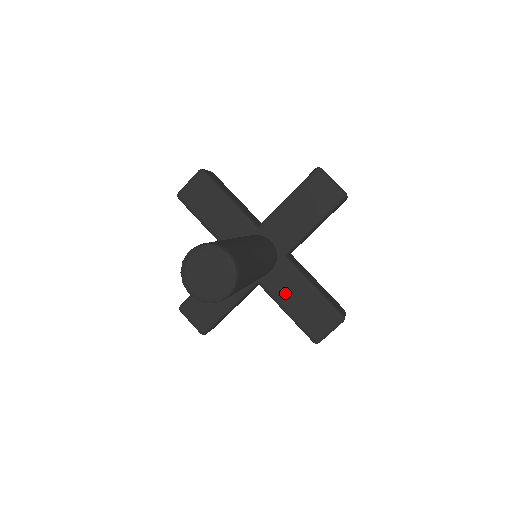
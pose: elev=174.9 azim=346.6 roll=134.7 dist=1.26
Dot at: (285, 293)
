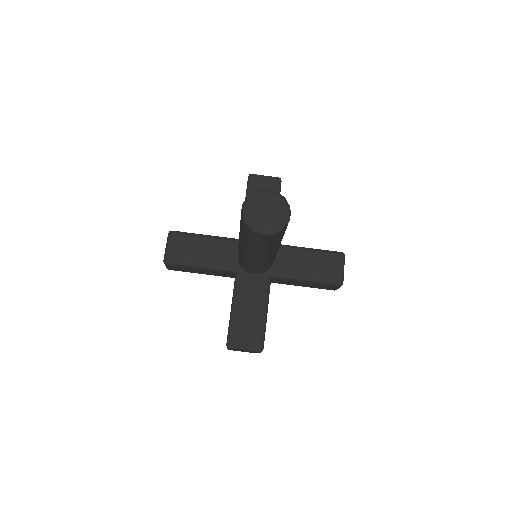
Dot at: (246, 296)
